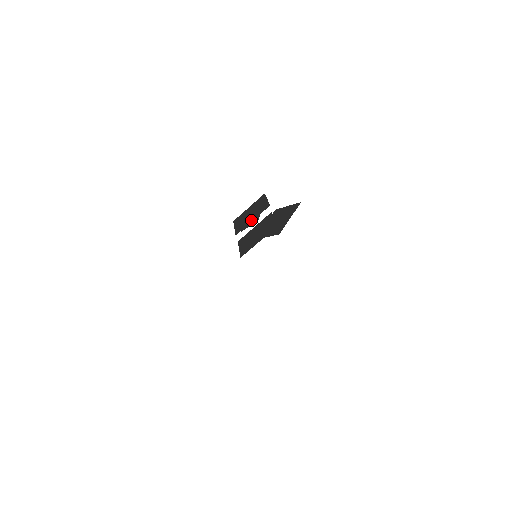
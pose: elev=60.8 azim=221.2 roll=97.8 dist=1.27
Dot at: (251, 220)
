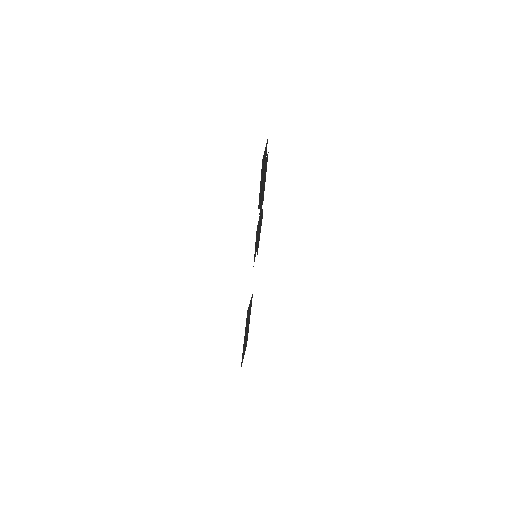
Dot at: occluded
